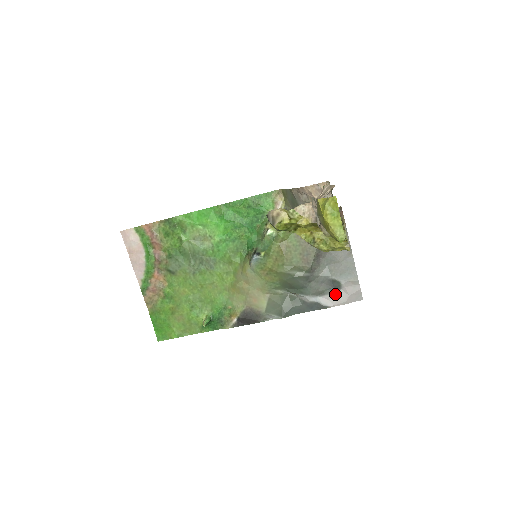
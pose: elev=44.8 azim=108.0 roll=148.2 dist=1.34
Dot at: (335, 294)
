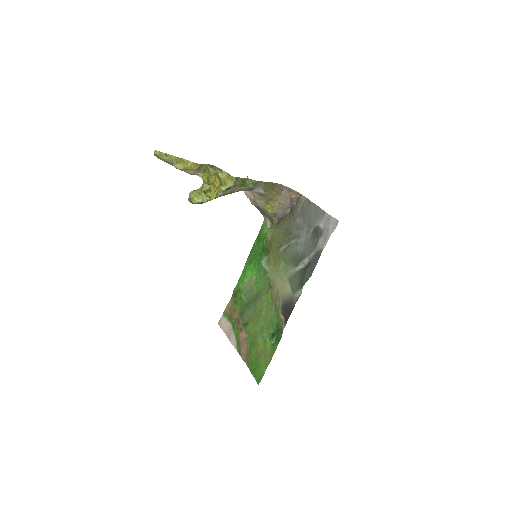
Dot at: (322, 237)
